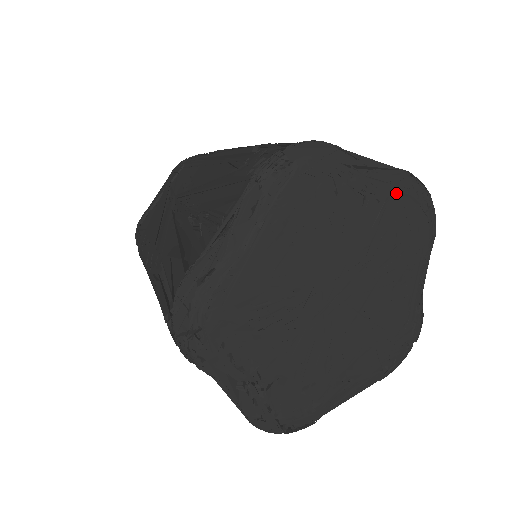
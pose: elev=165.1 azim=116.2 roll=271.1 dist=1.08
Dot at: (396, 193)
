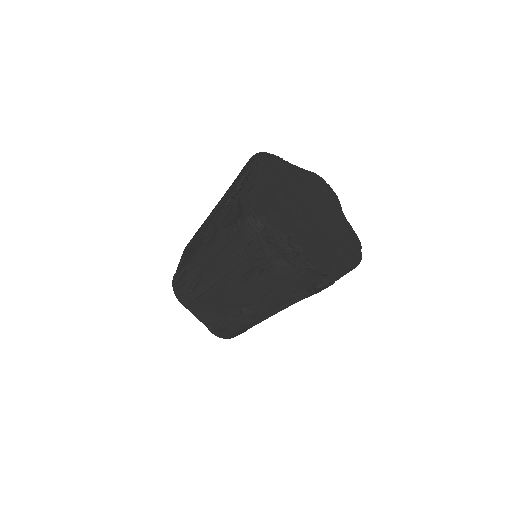
Dot at: (310, 174)
